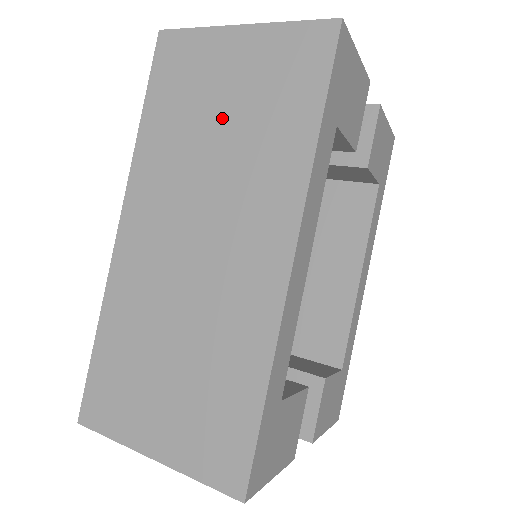
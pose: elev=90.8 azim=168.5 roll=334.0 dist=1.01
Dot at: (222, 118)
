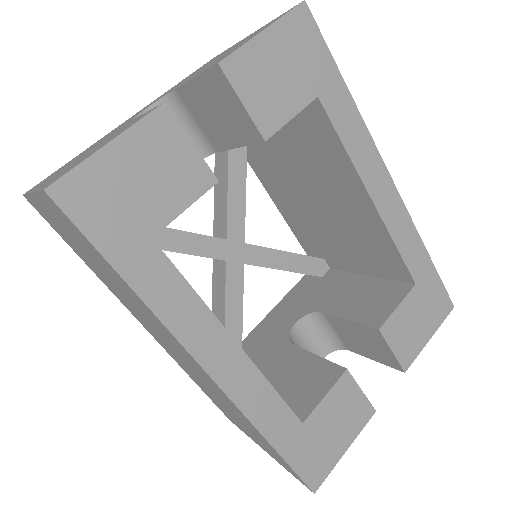
Dot at: (97, 267)
